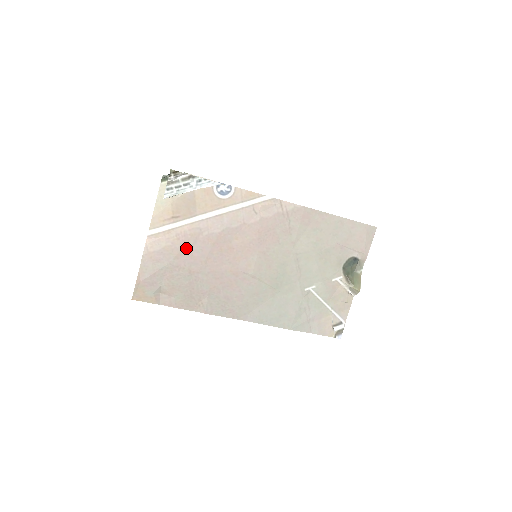
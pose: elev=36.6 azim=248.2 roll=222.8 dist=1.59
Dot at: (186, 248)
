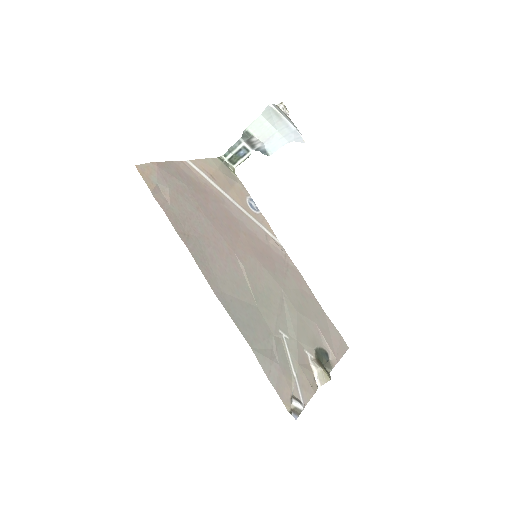
Dot at: (206, 196)
